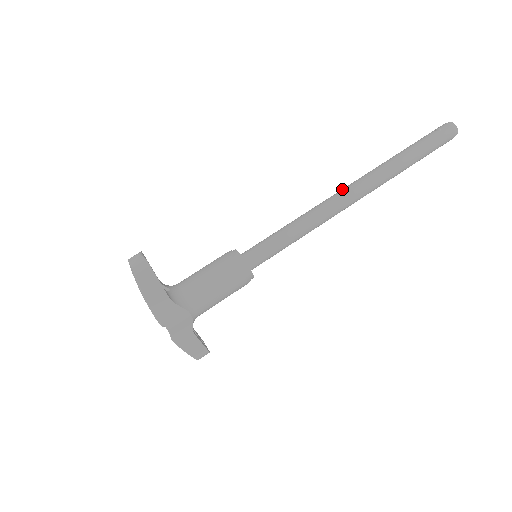
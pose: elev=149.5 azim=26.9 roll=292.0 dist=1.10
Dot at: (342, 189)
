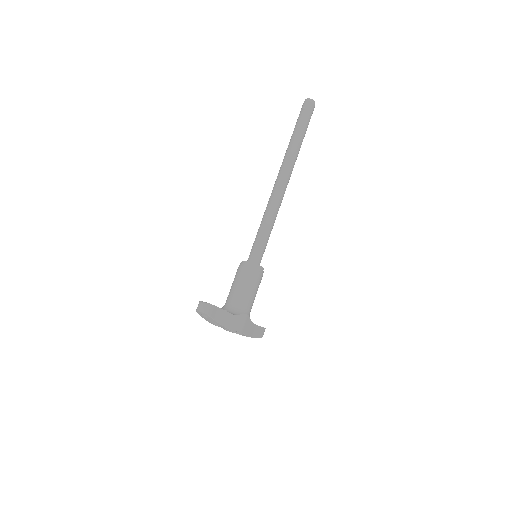
Dot at: (275, 183)
